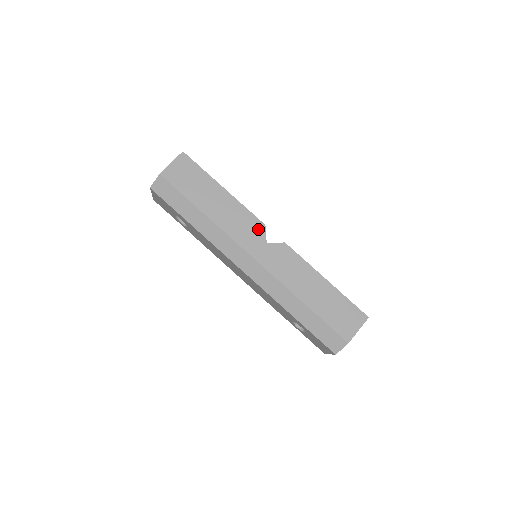
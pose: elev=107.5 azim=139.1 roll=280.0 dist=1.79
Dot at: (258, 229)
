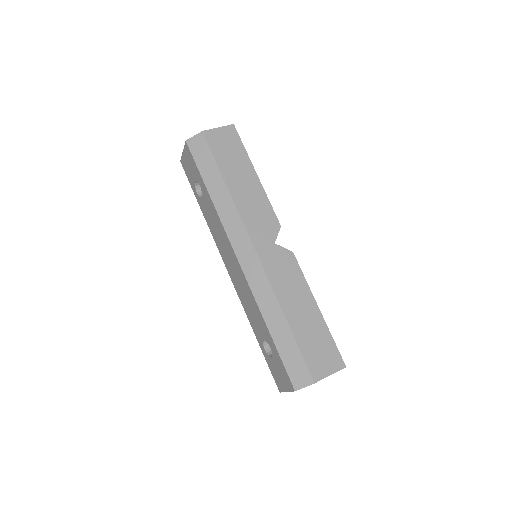
Dot at: (272, 226)
